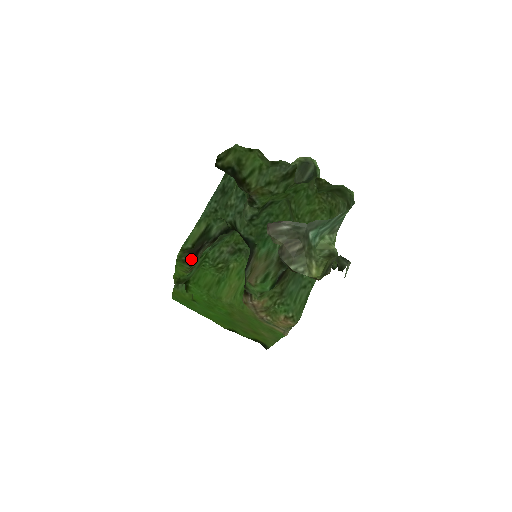
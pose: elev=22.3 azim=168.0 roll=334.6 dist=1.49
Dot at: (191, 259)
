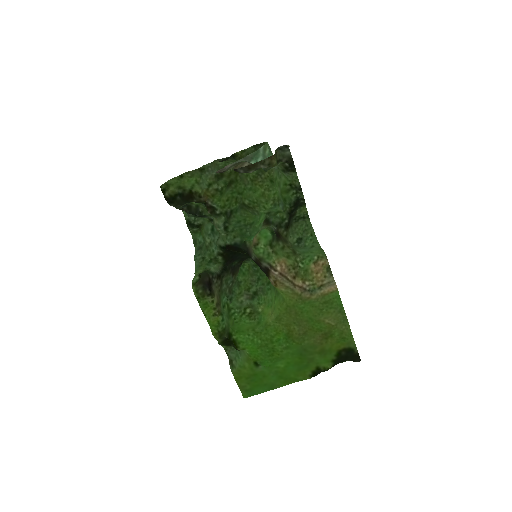
Dot at: (208, 290)
